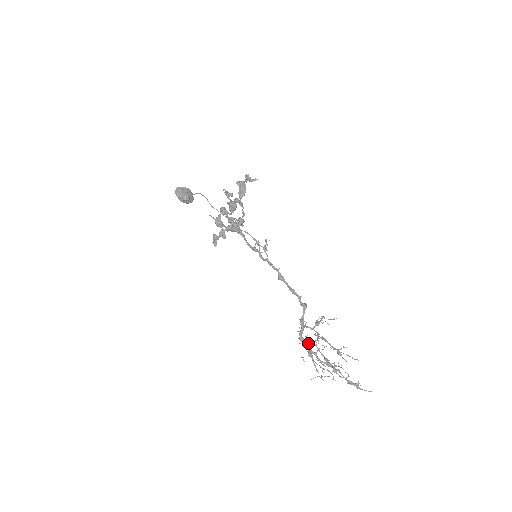
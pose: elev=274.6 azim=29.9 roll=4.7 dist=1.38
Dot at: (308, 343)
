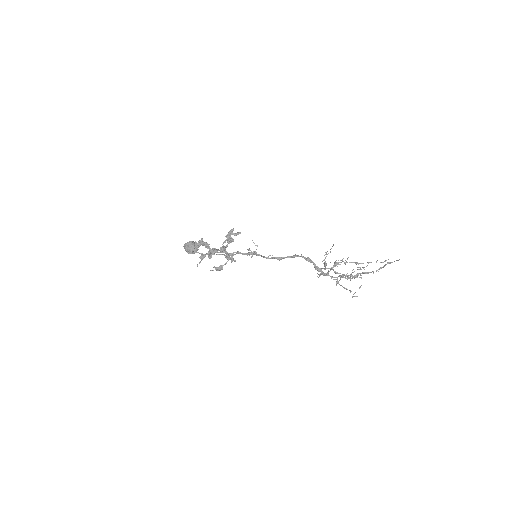
Dot at: occluded
